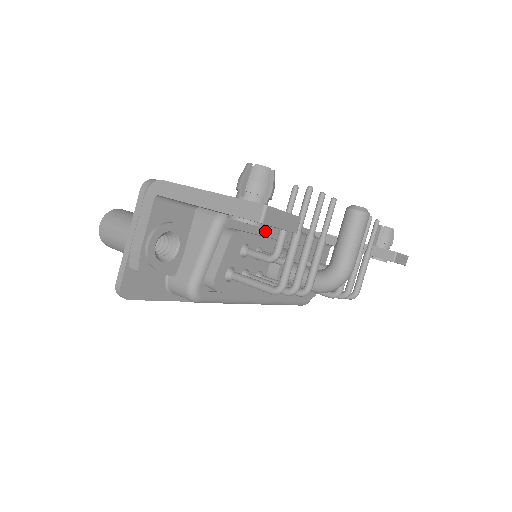
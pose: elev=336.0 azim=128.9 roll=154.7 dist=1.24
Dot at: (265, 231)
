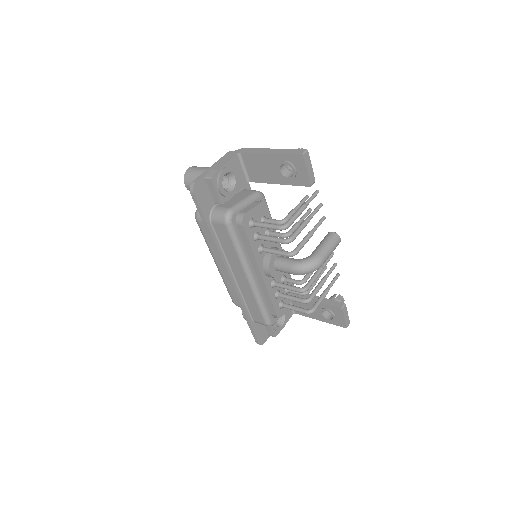
Dot at: occluded
